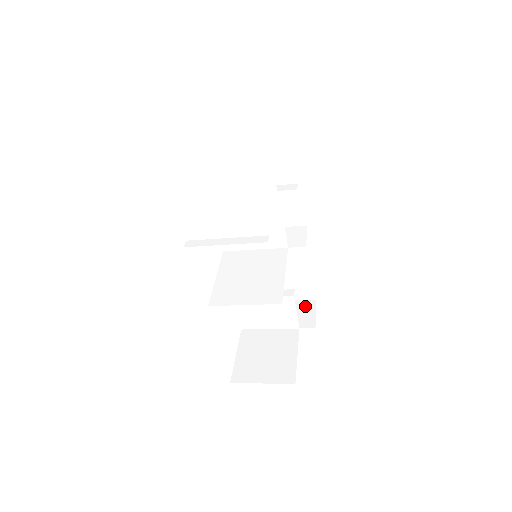
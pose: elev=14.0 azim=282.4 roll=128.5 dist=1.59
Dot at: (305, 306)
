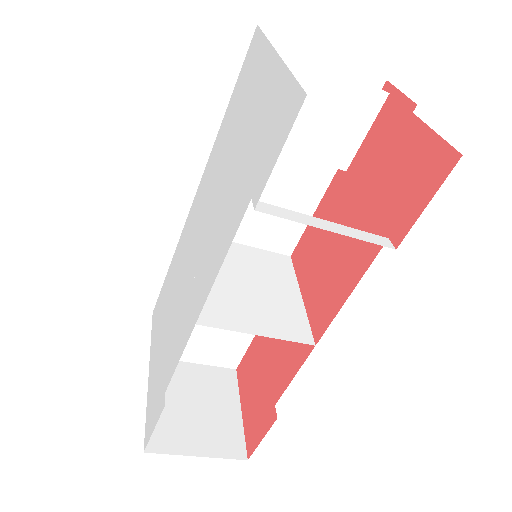
Dot at: occluded
